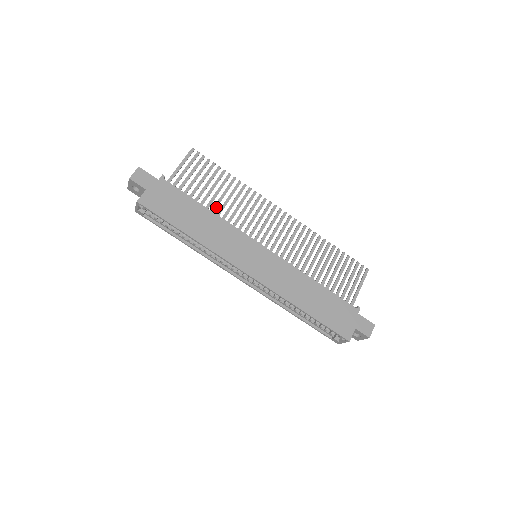
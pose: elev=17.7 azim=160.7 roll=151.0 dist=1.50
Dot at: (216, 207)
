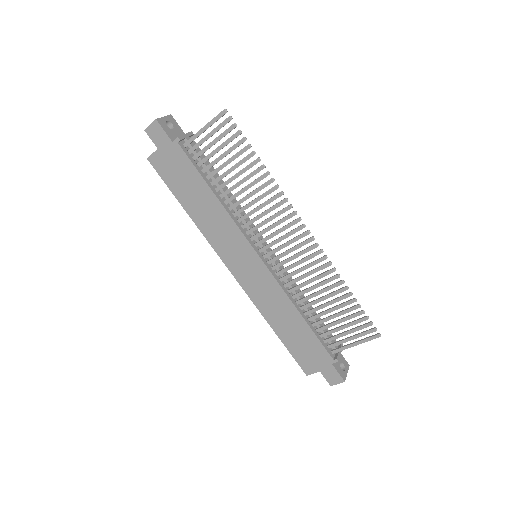
Dot at: (228, 192)
